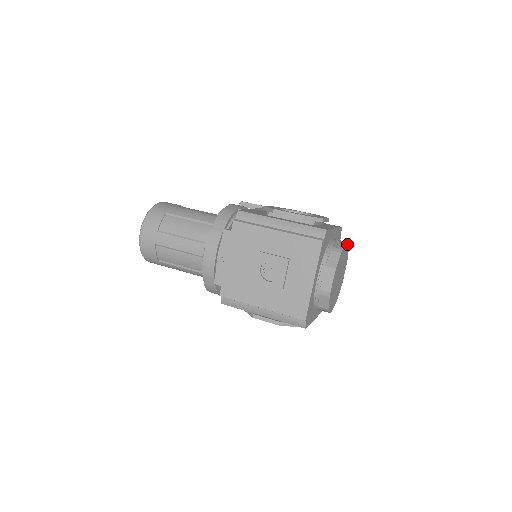
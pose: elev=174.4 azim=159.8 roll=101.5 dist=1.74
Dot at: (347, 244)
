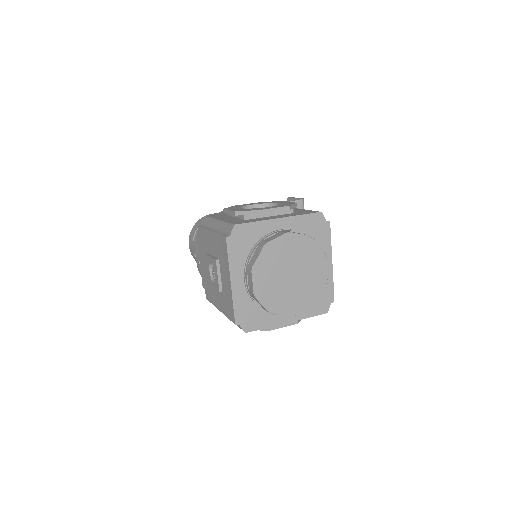
Dot at: (295, 234)
